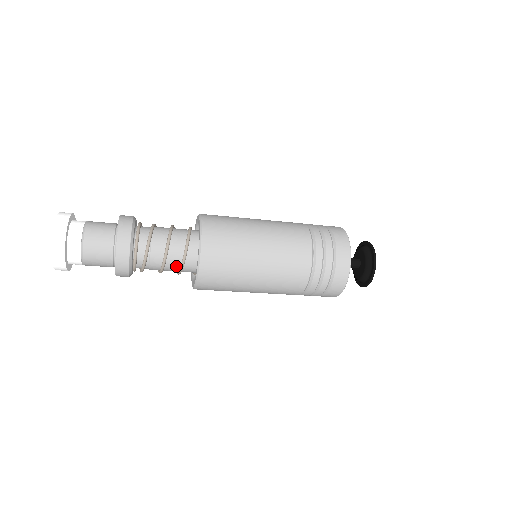
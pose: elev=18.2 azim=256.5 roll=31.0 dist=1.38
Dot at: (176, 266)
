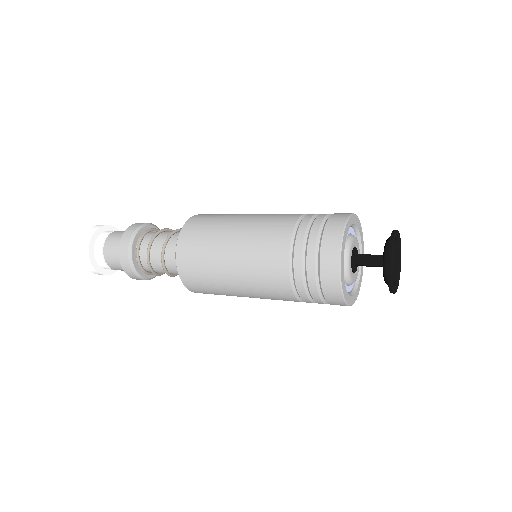
Dot at: occluded
